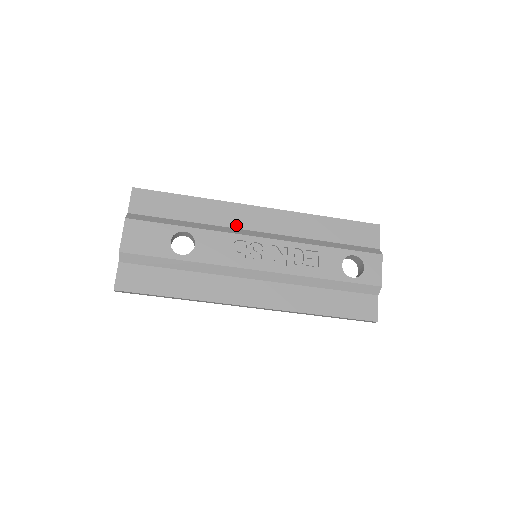
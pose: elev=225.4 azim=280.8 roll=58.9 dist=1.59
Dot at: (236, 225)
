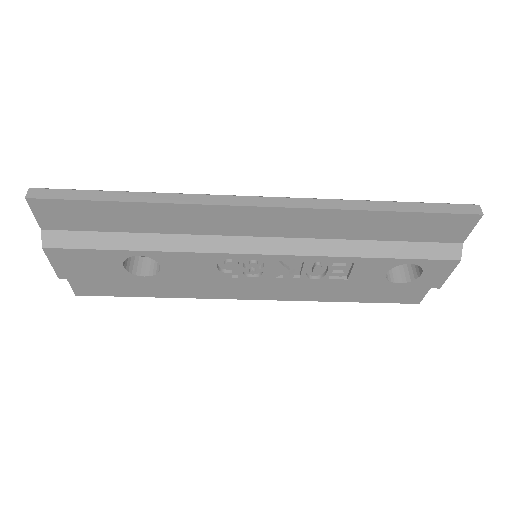
Dot at: (220, 232)
